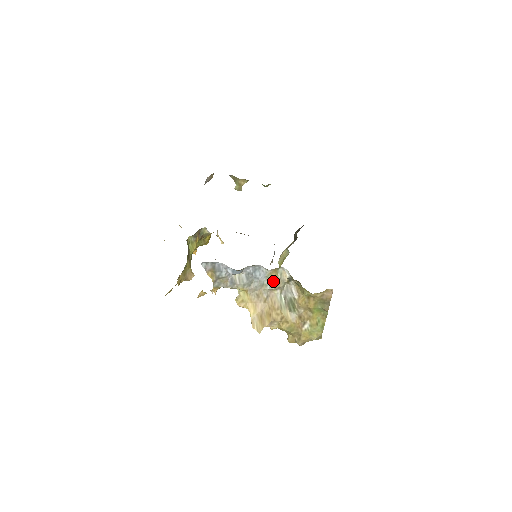
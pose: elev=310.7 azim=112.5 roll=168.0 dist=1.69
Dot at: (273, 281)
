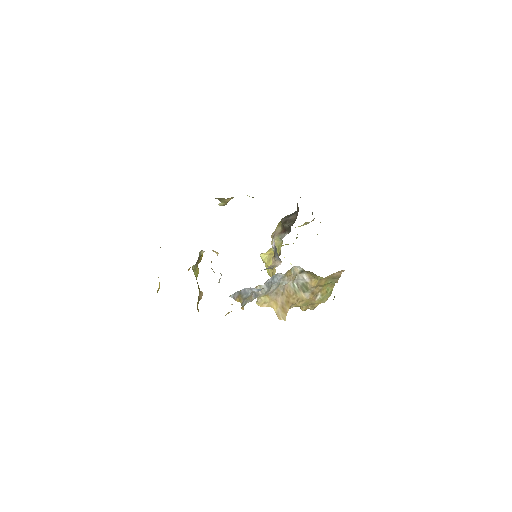
Dot at: (288, 278)
